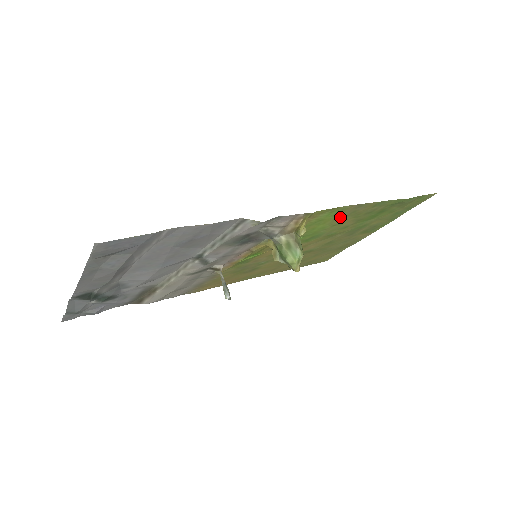
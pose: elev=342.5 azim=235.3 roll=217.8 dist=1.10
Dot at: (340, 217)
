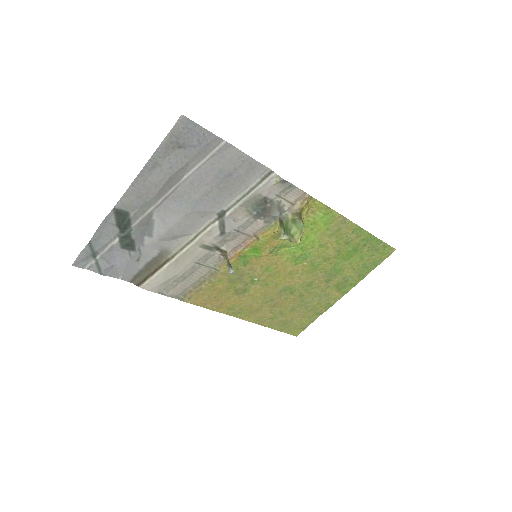
Dot at: (328, 232)
